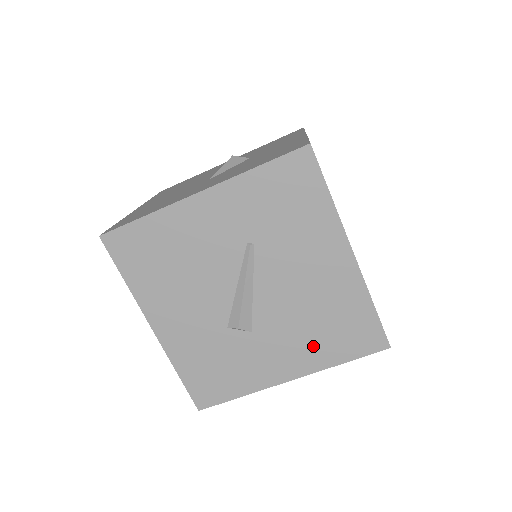
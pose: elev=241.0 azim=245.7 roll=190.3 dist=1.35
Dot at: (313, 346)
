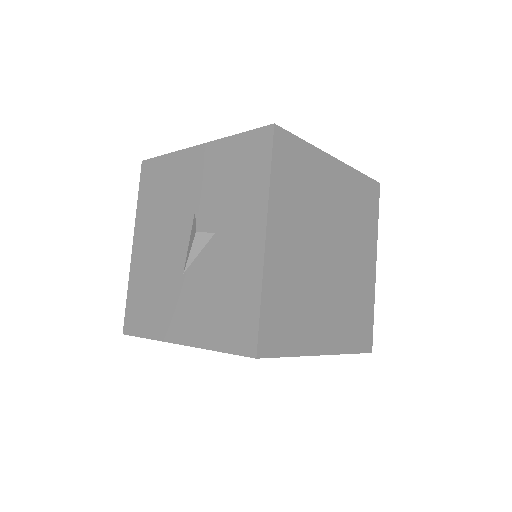
Dot at: occluded
